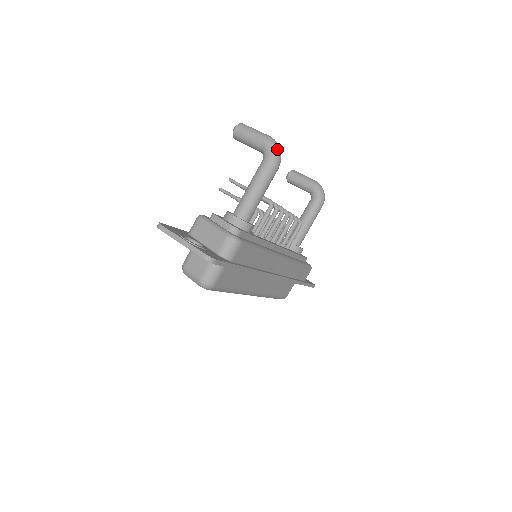
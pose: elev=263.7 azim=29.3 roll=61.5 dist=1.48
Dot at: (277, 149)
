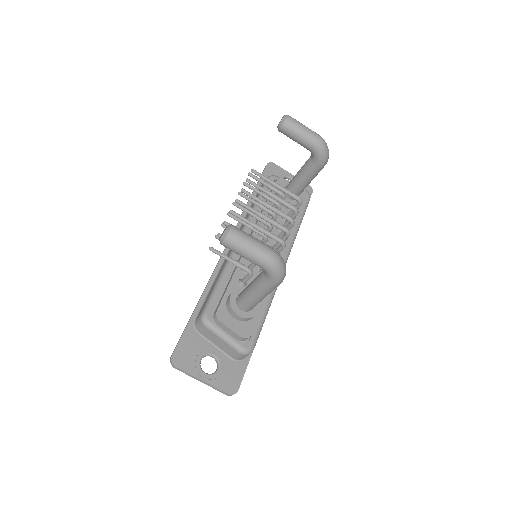
Dot at: (281, 272)
